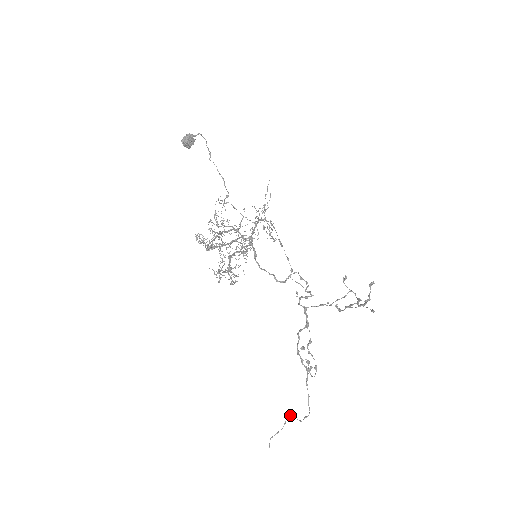
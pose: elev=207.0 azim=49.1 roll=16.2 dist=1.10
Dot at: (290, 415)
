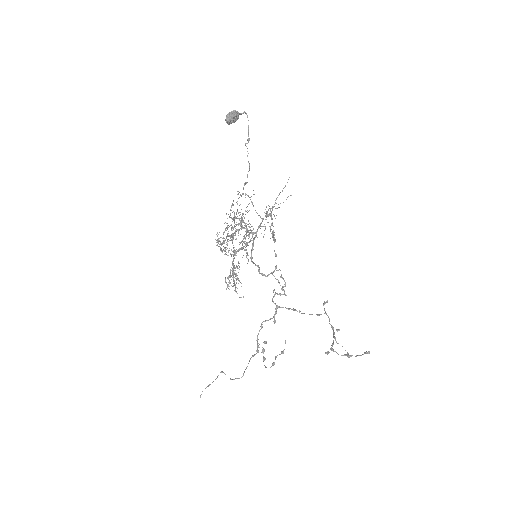
Dot at: (223, 372)
